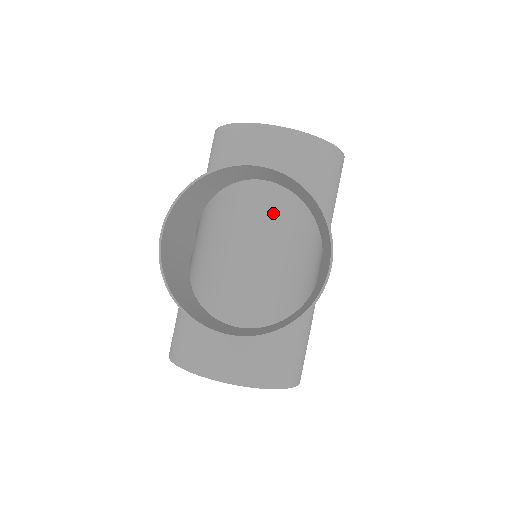
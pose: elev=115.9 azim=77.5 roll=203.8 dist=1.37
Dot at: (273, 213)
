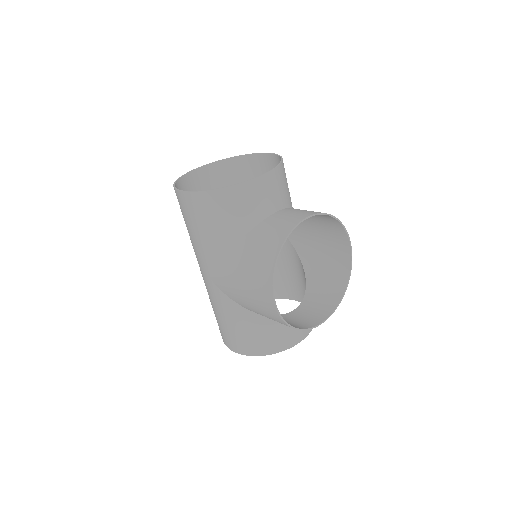
Dot at: occluded
